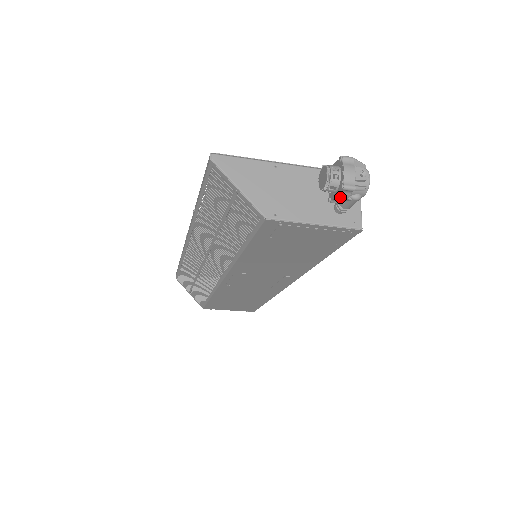
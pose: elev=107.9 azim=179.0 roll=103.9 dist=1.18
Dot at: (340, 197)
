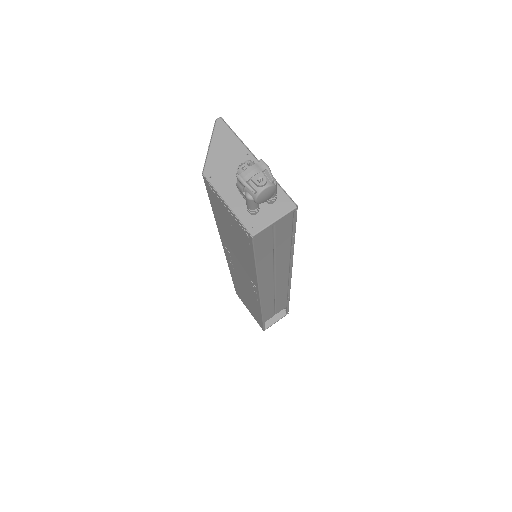
Dot at: (238, 186)
